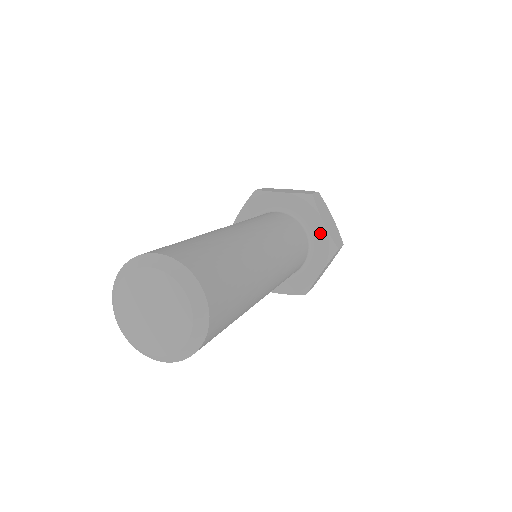
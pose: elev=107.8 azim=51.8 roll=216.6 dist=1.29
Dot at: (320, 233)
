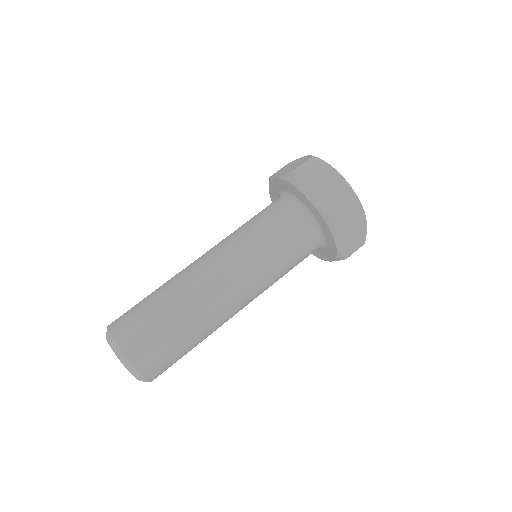
Dot at: (331, 245)
